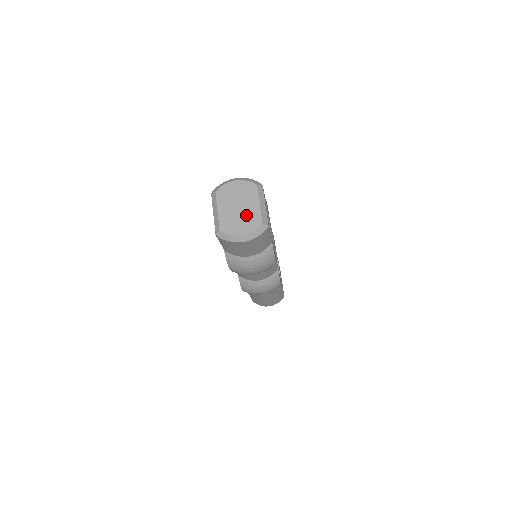
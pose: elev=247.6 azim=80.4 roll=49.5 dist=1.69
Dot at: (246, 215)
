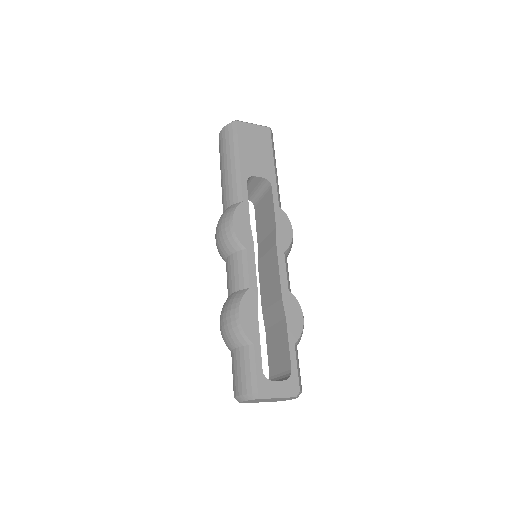
Dot at: (280, 399)
